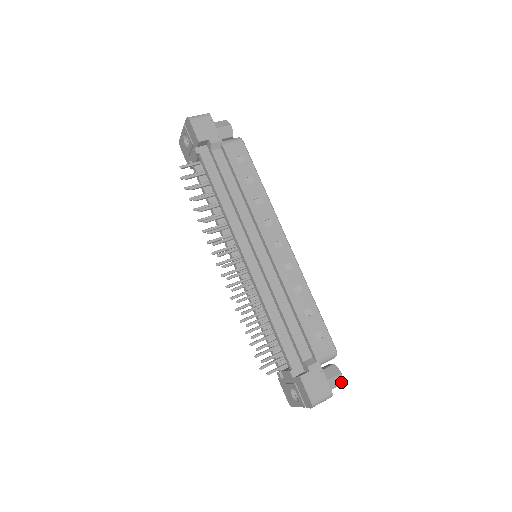
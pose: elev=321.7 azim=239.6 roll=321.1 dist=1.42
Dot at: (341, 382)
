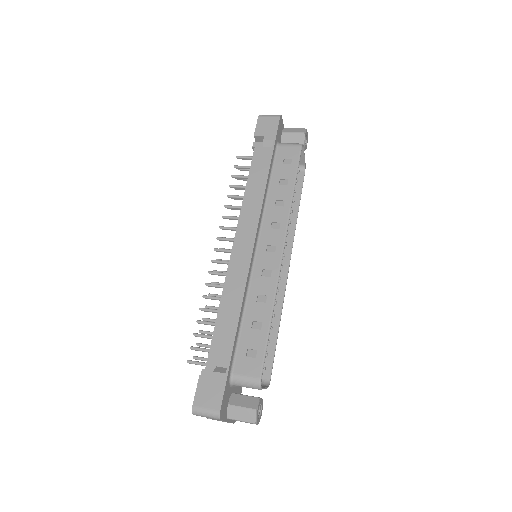
Dot at: (253, 420)
